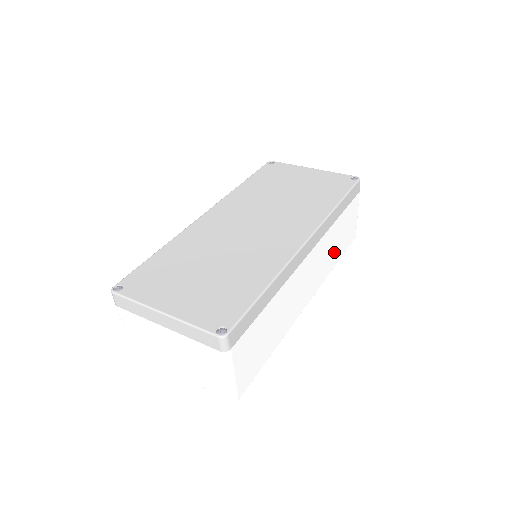
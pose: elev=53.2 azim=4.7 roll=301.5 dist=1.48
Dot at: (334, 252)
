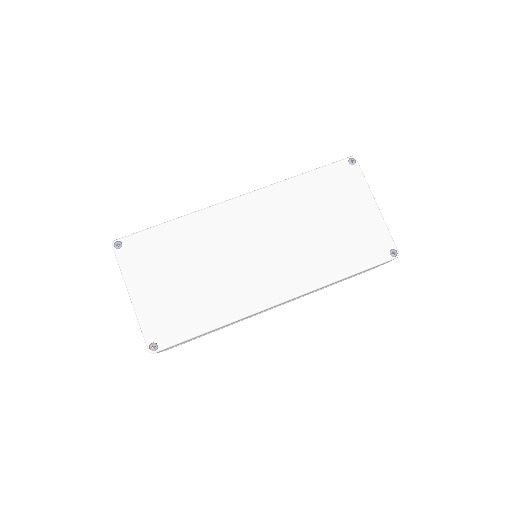
Dot at: occluded
